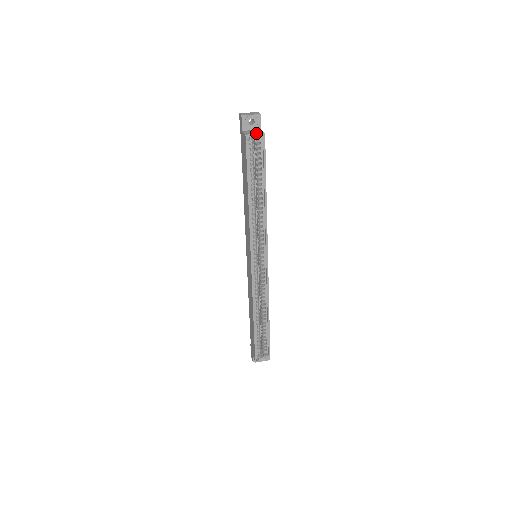
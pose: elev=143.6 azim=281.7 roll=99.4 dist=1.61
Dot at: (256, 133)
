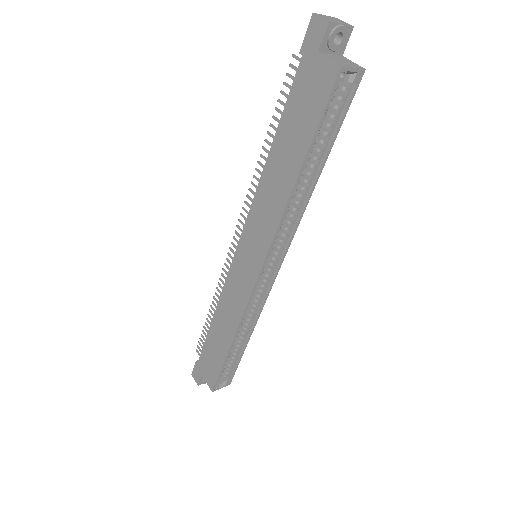
Dot at: (353, 66)
